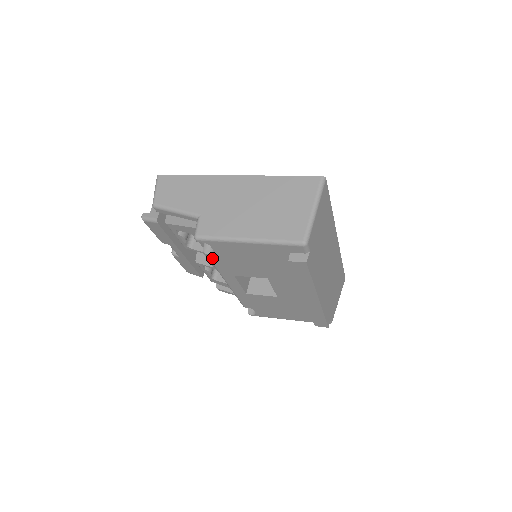
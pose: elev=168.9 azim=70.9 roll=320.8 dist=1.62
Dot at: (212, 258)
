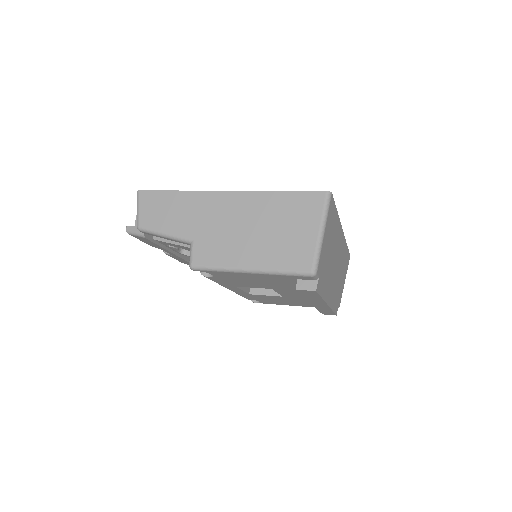
Dot at: (211, 278)
